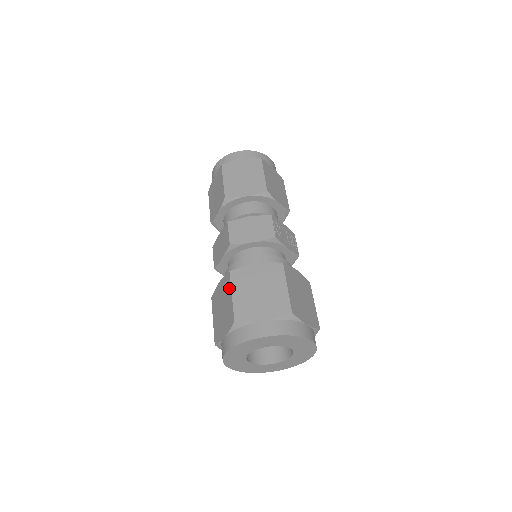
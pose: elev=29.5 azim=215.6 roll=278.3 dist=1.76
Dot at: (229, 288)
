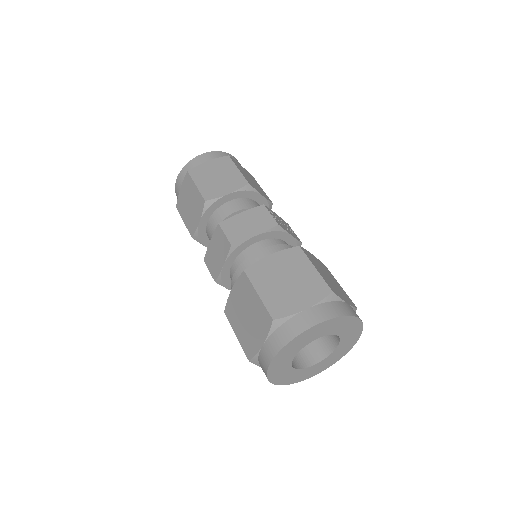
Dot at: (250, 288)
